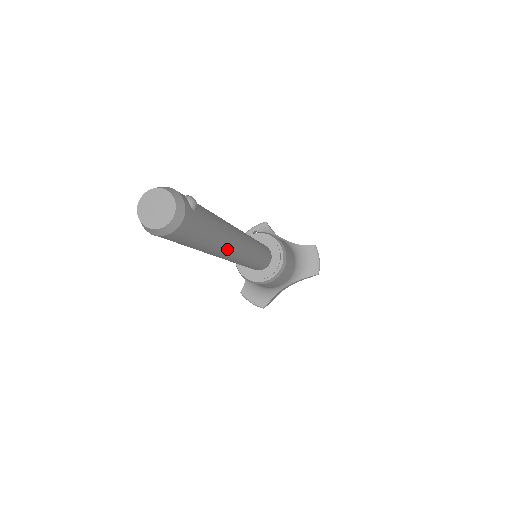
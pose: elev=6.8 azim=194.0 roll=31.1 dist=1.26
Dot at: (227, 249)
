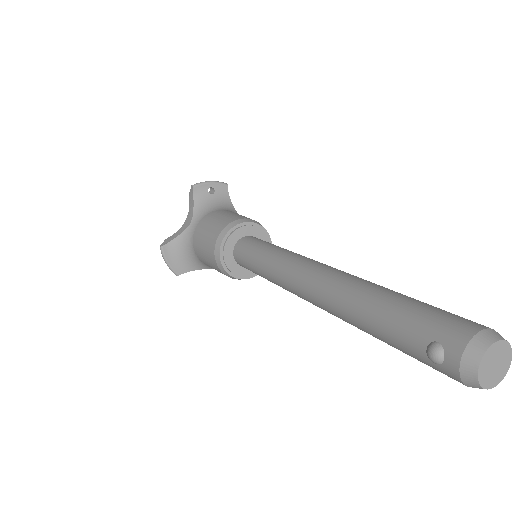
Dot at: occluded
